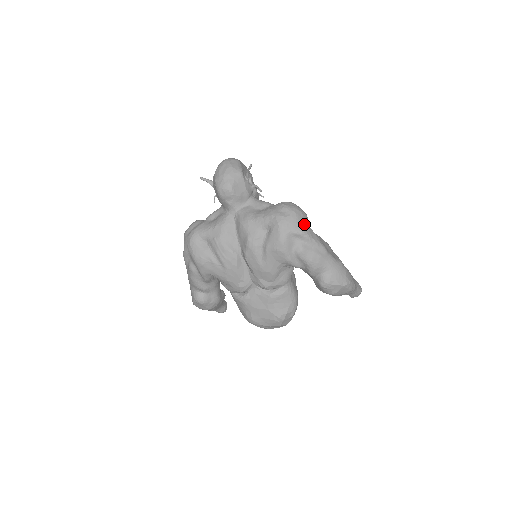
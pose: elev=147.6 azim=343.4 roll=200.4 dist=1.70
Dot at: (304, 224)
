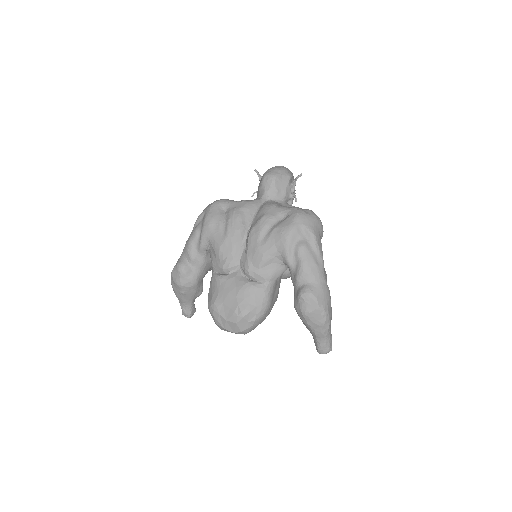
Dot at: (318, 230)
